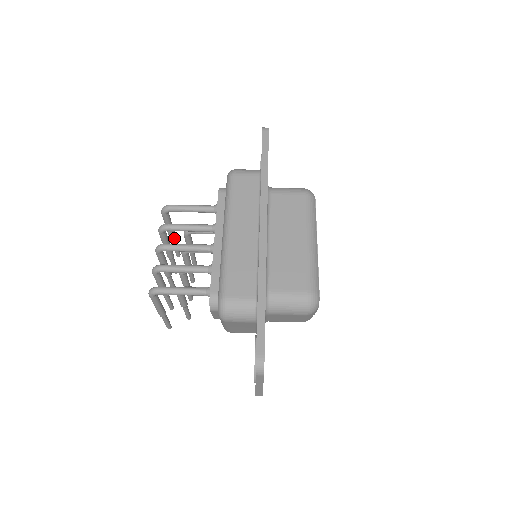
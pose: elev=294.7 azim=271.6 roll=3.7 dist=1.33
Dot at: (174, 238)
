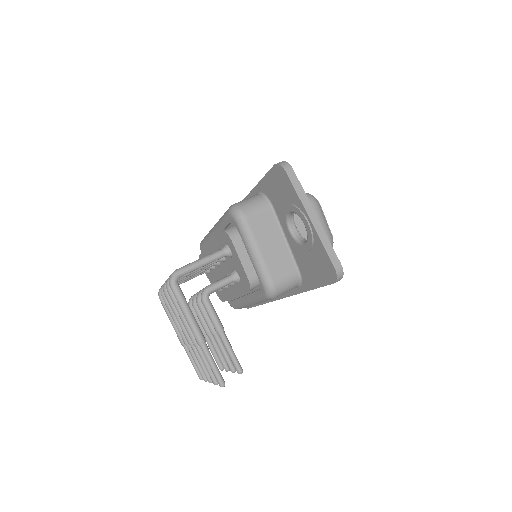
Dot at: occluded
